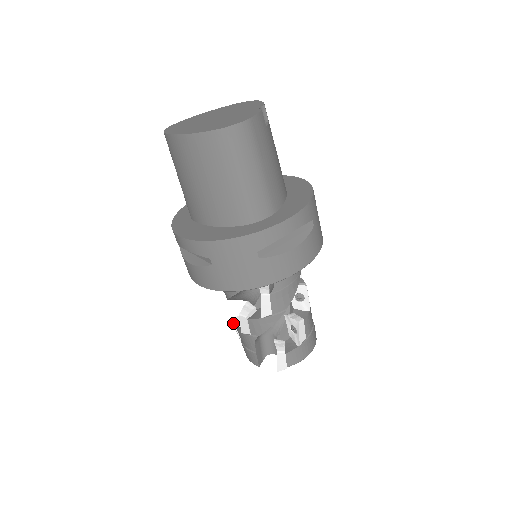
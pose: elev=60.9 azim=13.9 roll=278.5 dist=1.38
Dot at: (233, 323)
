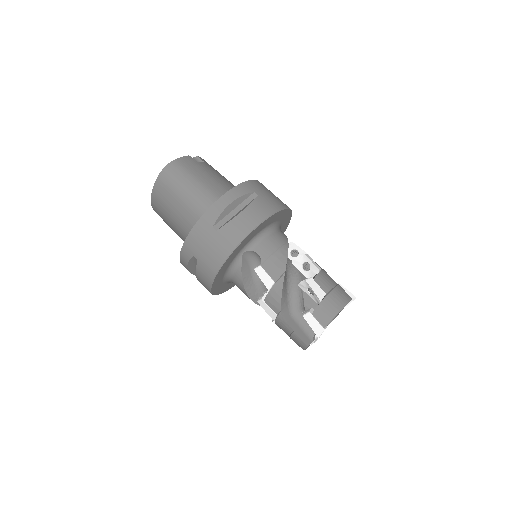
Dot at: occluded
